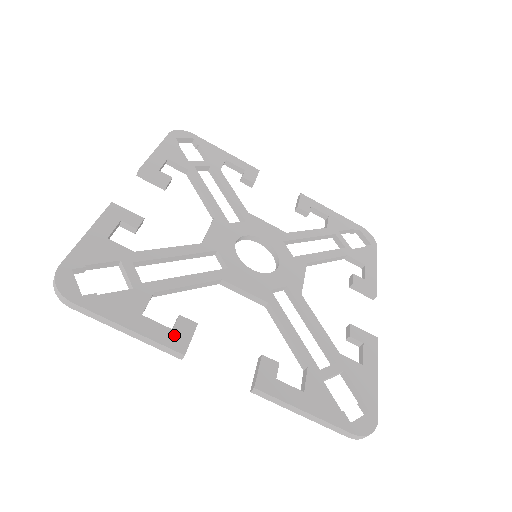
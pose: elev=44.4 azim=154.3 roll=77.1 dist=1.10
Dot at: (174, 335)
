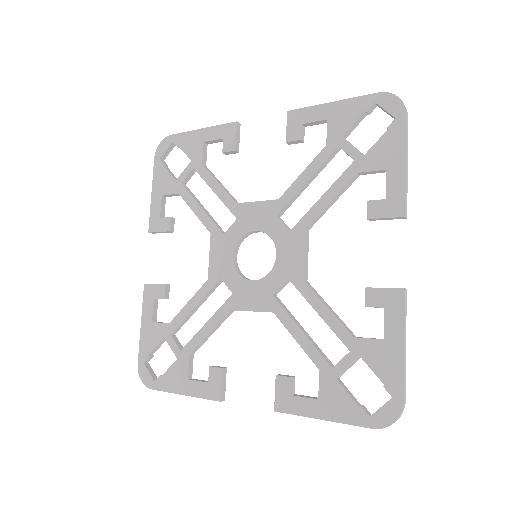
Dot at: (210, 387)
